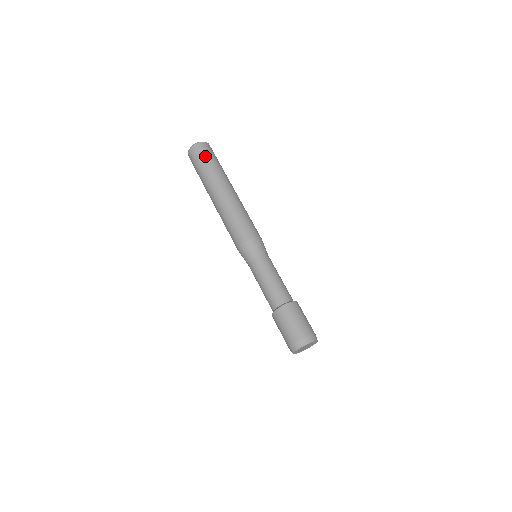
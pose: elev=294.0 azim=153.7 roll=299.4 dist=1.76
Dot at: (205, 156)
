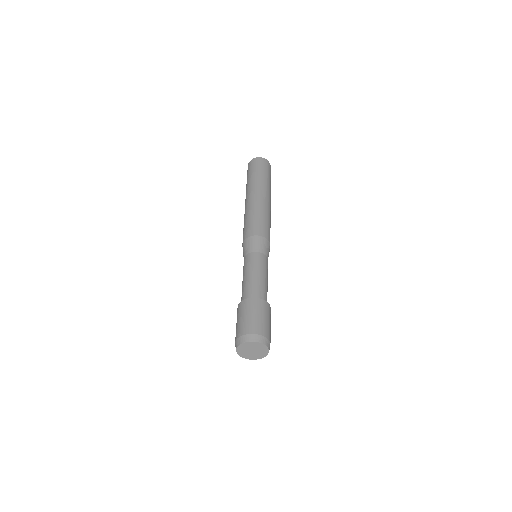
Dot at: (261, 167)
